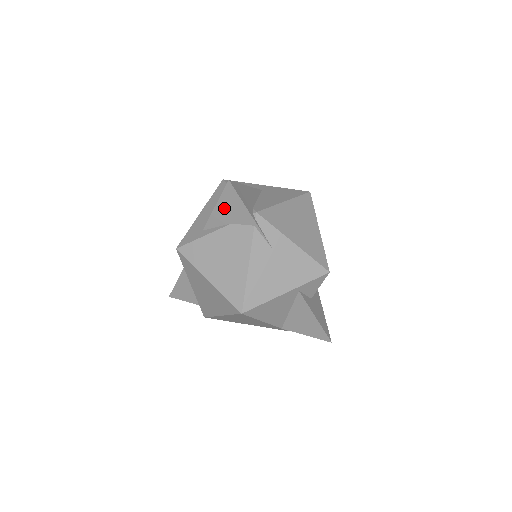
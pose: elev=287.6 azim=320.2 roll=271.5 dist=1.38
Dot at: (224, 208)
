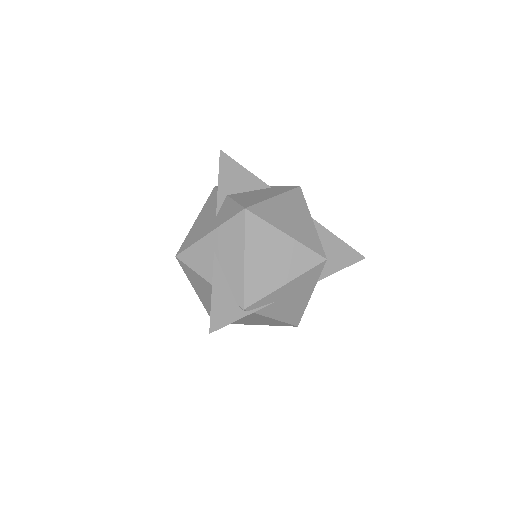
Dot at: occluded
